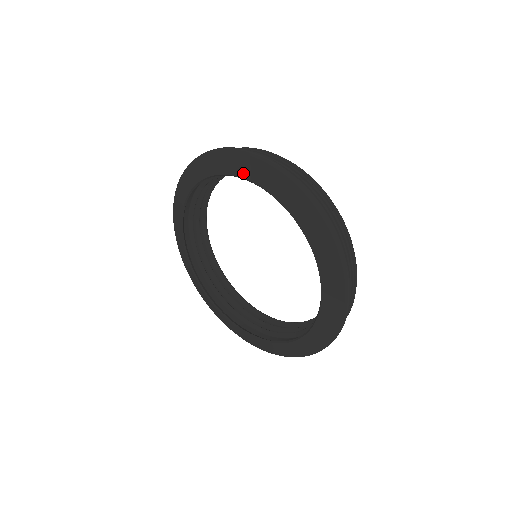
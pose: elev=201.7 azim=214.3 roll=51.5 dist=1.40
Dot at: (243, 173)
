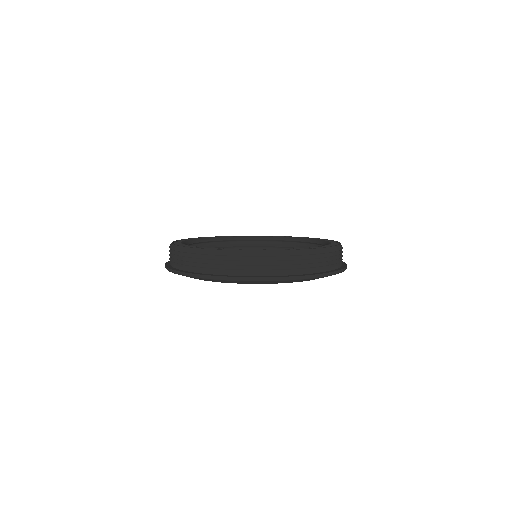
Dot at: occluded
